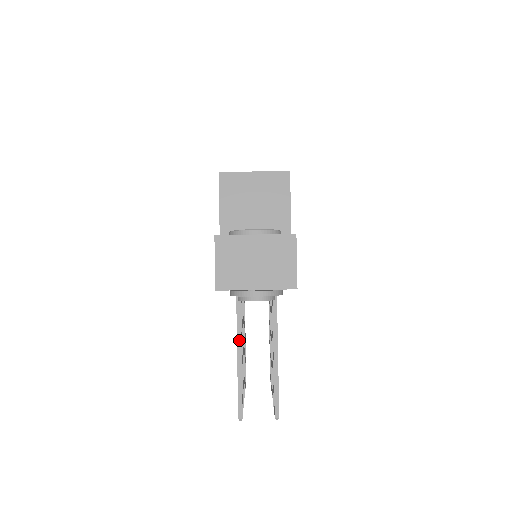
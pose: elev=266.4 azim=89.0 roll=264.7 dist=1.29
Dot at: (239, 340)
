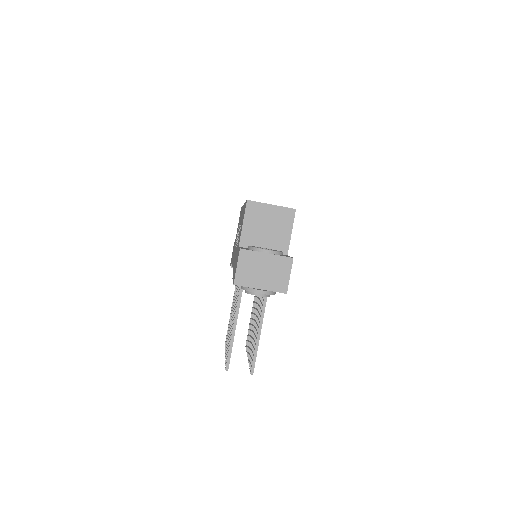
Dot at: (236, 316)
